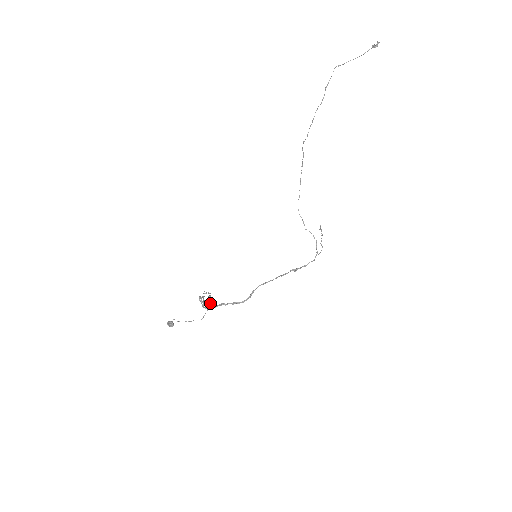
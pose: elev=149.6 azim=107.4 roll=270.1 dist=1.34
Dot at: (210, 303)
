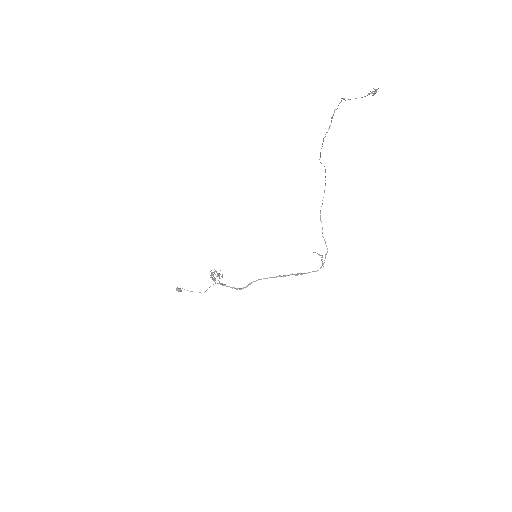
Dot at: occluded
